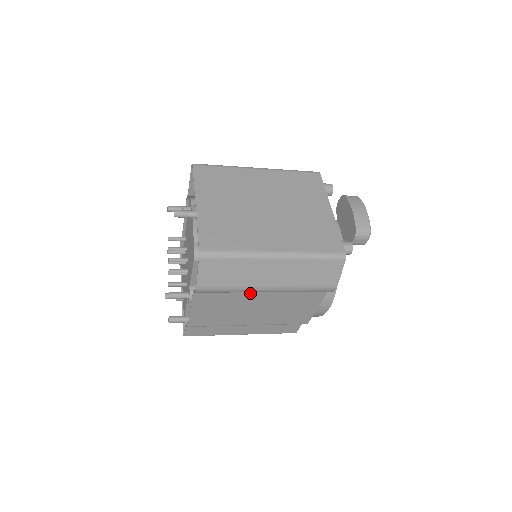
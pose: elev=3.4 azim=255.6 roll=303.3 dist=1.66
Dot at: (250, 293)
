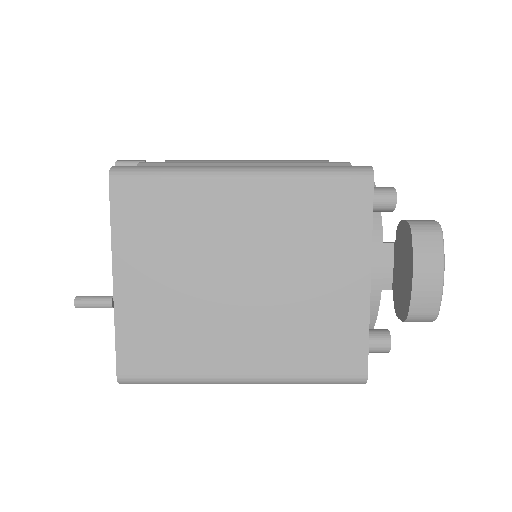
Dot at: occluded
